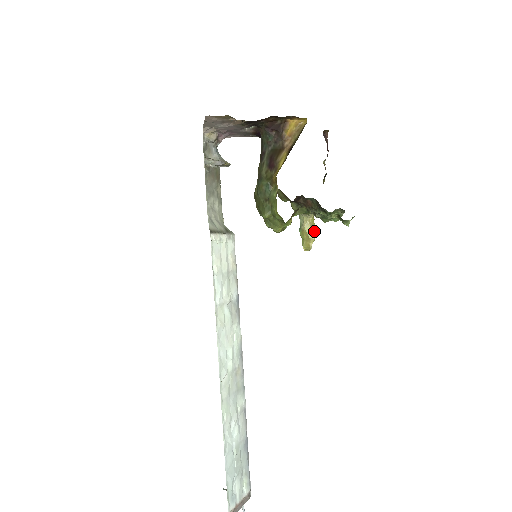
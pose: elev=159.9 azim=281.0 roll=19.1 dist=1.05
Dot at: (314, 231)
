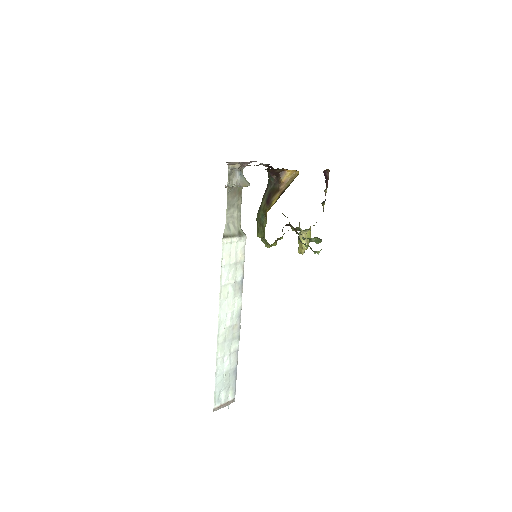
Dot at: (307, 242)
